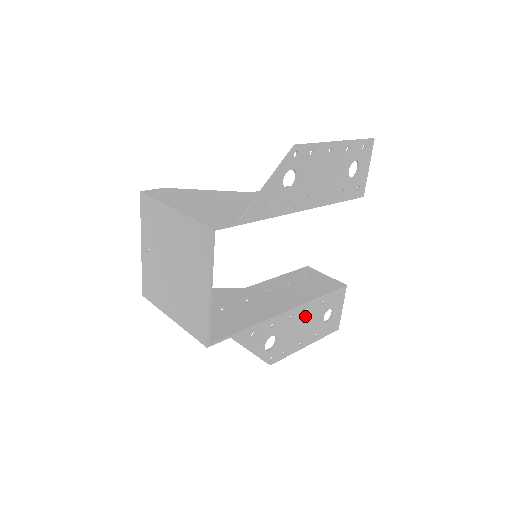
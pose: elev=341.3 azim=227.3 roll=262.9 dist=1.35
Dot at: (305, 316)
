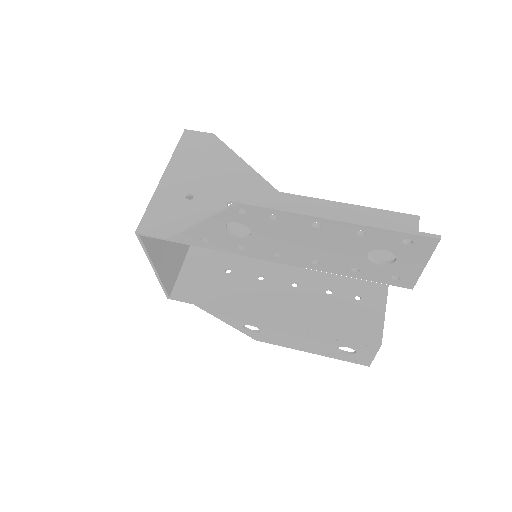
Dot at: (303, 334)
